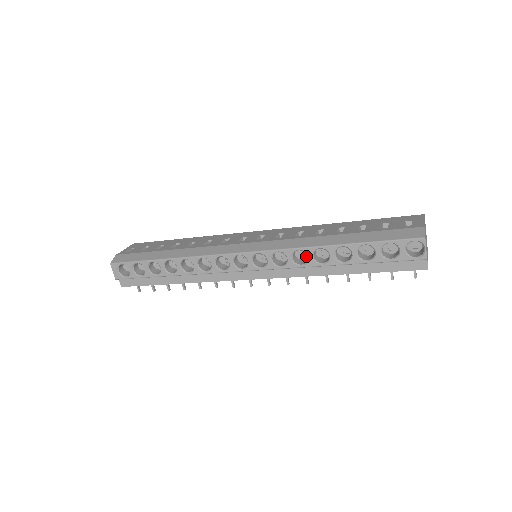
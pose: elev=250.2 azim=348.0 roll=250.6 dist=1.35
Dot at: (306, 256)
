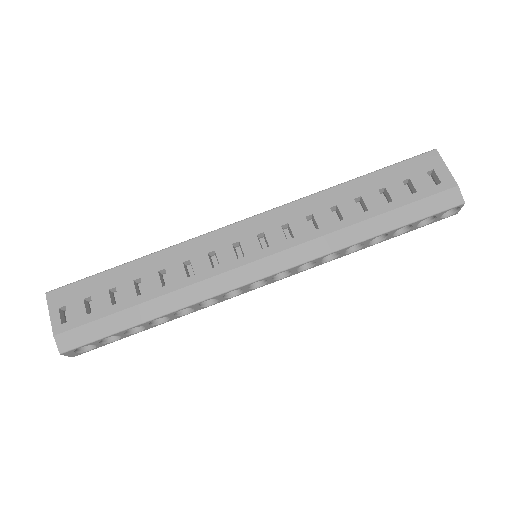
Dot at: occluded
